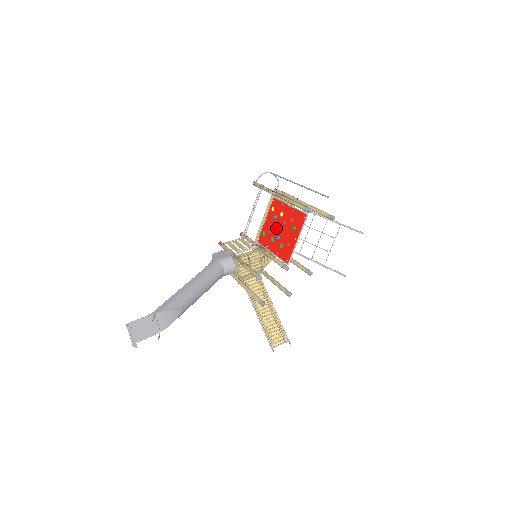
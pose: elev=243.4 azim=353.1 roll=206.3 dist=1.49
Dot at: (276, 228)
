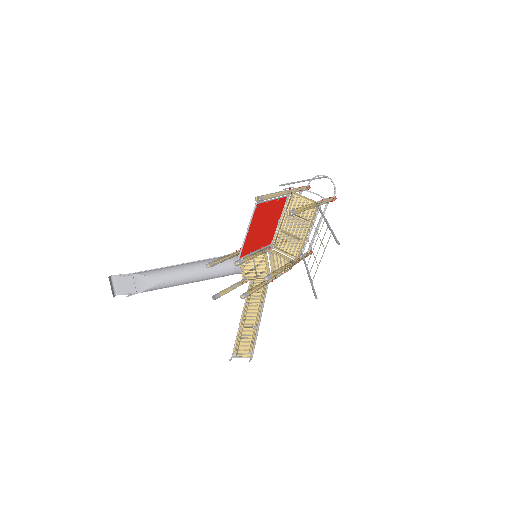
Dot at: (266, 225)
